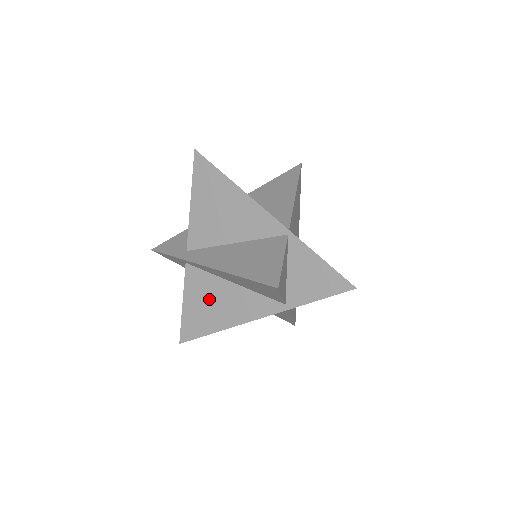
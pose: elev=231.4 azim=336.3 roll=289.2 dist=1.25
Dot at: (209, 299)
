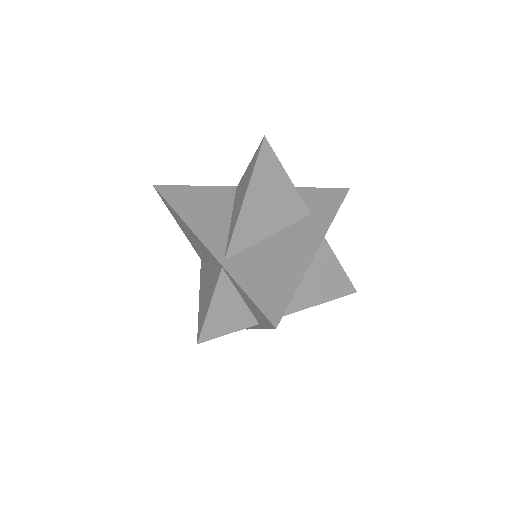
Dot at: occluded
